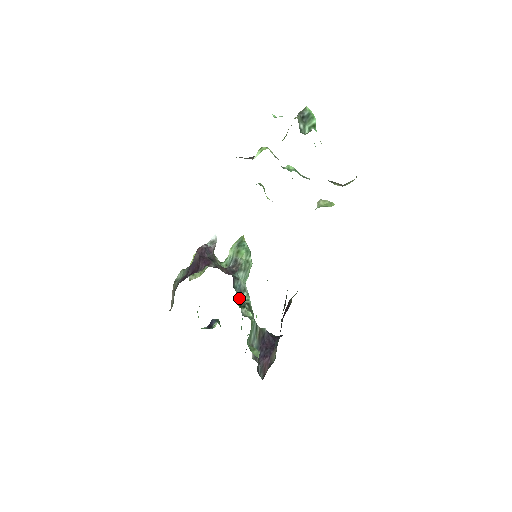
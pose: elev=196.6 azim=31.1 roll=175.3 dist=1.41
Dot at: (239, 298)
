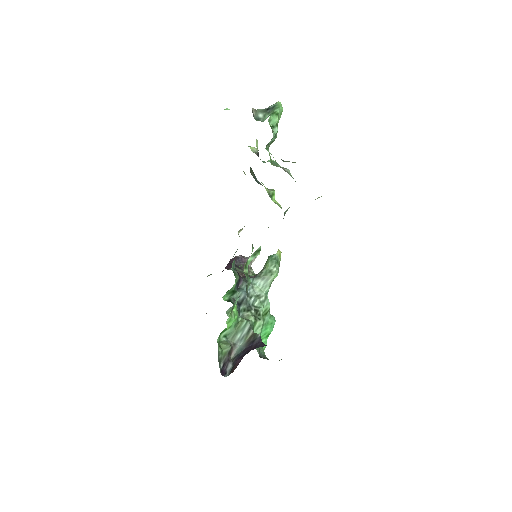
Dot at: (243, 300)
